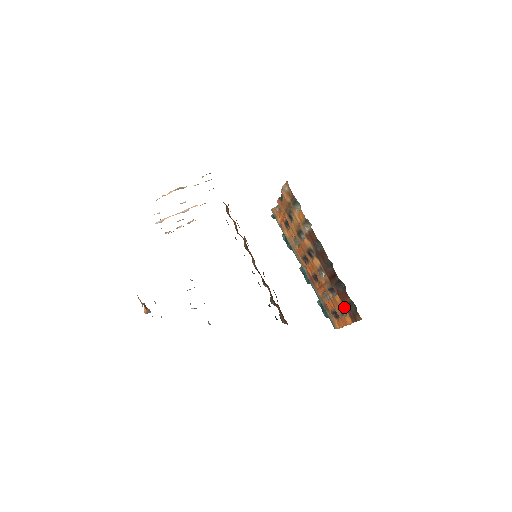
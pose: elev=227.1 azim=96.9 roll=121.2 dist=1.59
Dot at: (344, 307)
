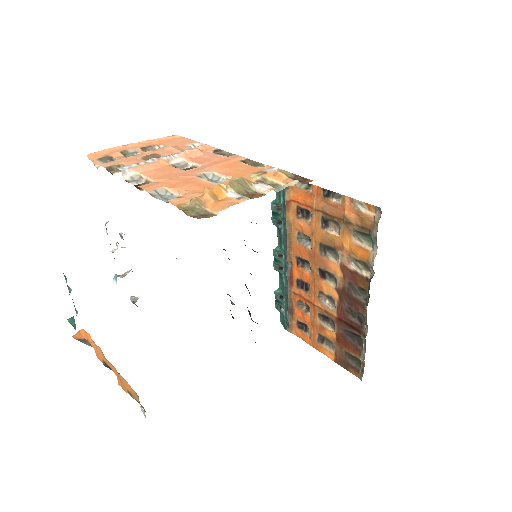
Dot at: (335, 347)
